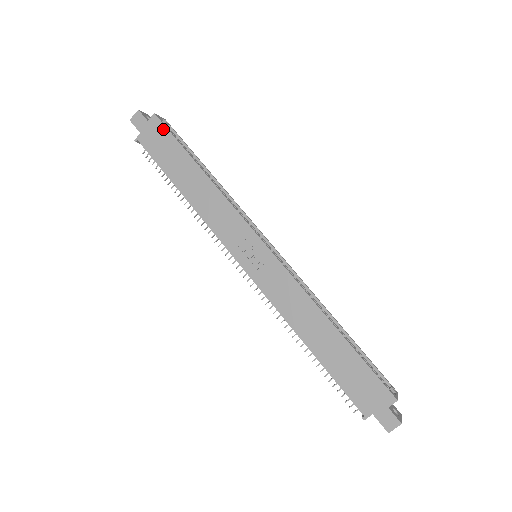
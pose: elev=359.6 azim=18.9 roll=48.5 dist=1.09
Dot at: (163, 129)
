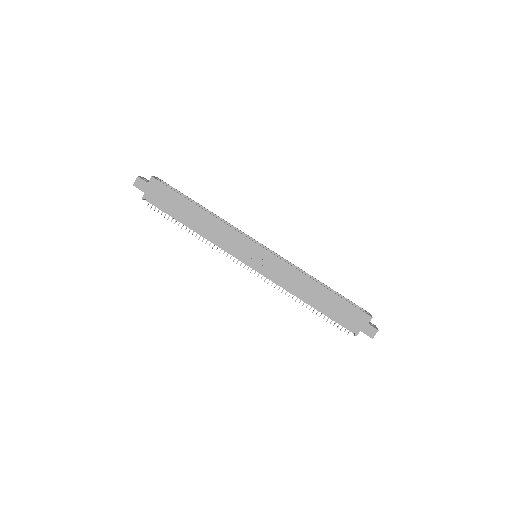
Dot at: (162, 186)
